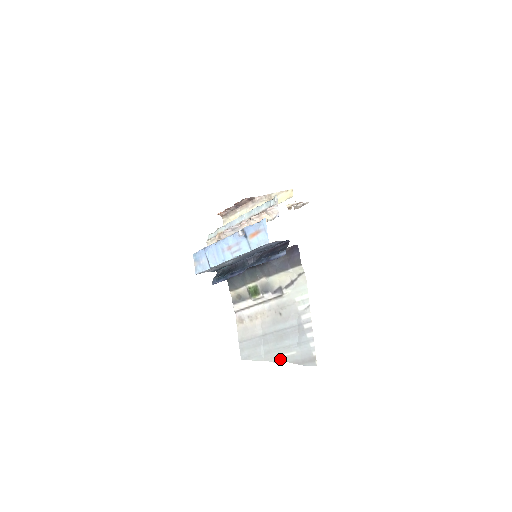
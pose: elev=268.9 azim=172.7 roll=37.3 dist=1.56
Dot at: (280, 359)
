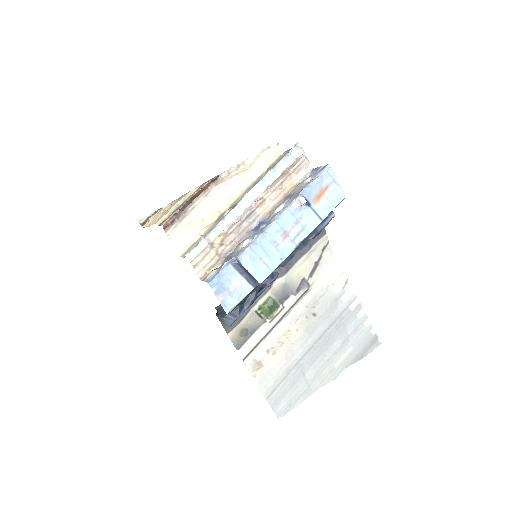
Dot at: (335, 372)
